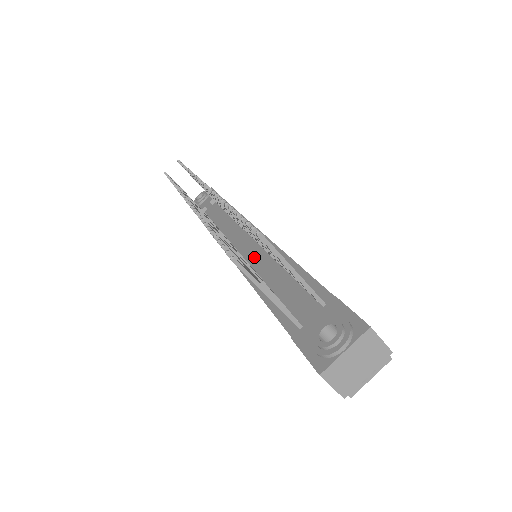
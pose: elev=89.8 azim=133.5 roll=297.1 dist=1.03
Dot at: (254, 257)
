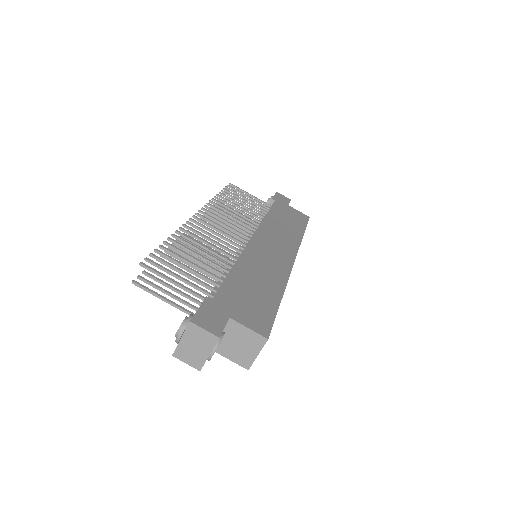
Dot at: occluded
